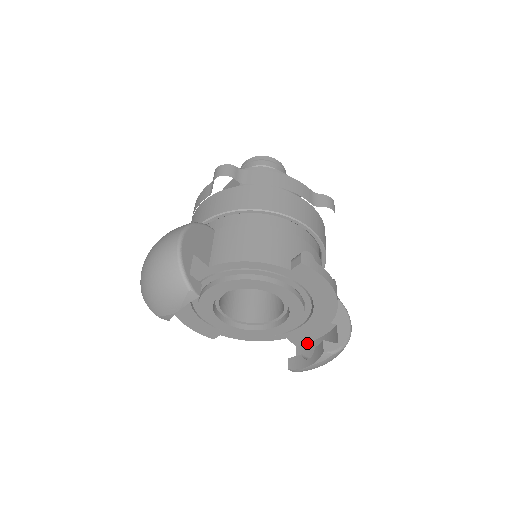
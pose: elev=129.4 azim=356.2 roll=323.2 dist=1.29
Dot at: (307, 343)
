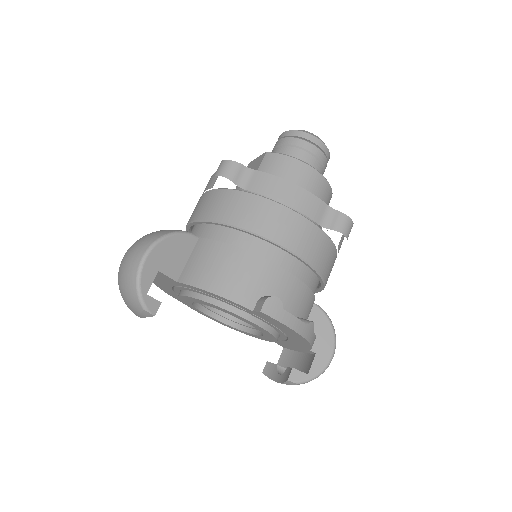
Dot at: (293, 350)
